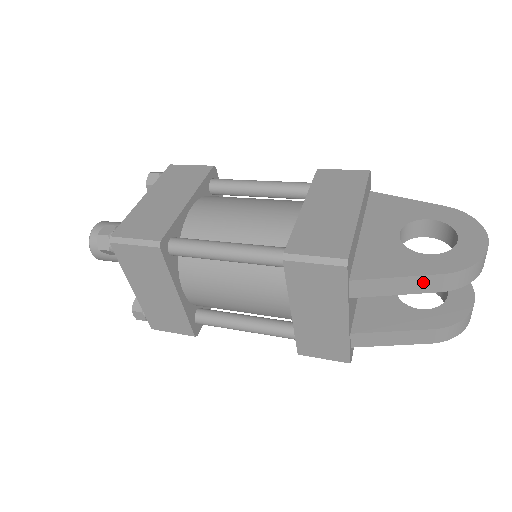
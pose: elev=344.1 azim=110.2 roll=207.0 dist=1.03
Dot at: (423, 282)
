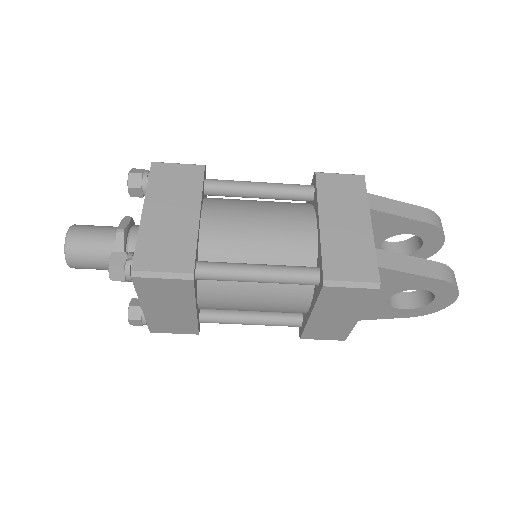
Dot at: (414, 210)
